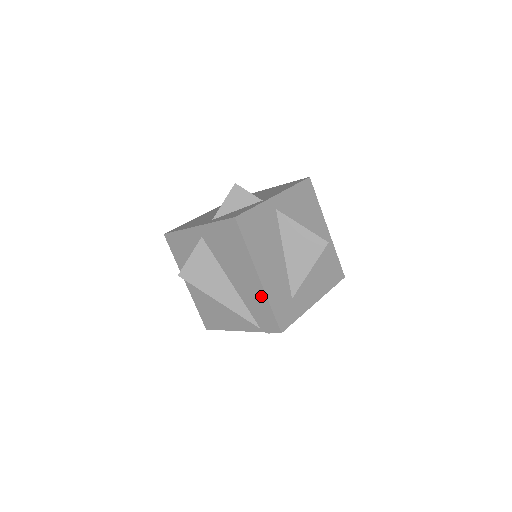
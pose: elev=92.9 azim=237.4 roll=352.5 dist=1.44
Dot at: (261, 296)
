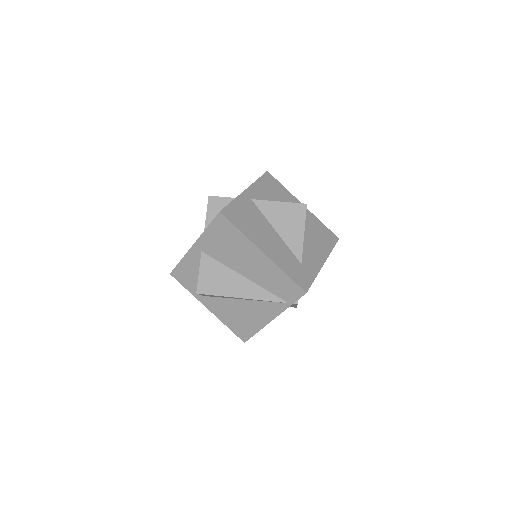
Dot at: (273, 270)
